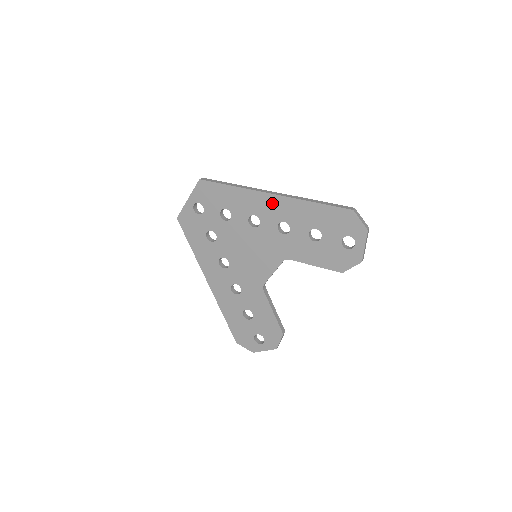
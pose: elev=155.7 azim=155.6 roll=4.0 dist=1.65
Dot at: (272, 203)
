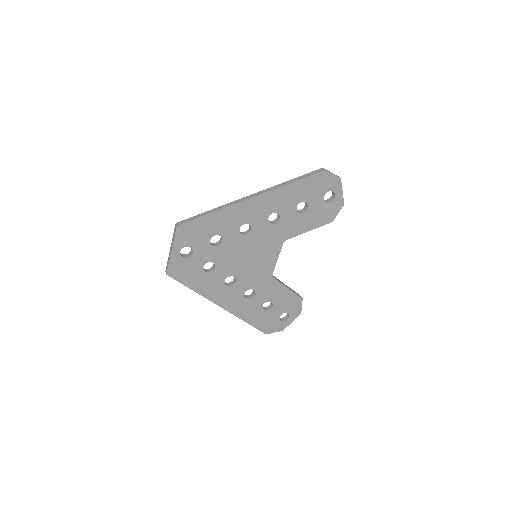
Dot at: (256, 205)
